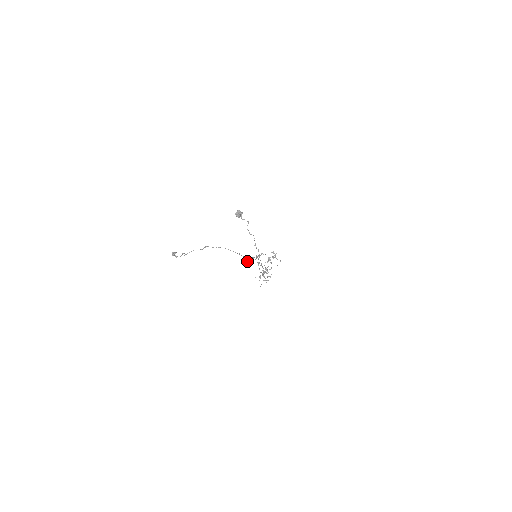
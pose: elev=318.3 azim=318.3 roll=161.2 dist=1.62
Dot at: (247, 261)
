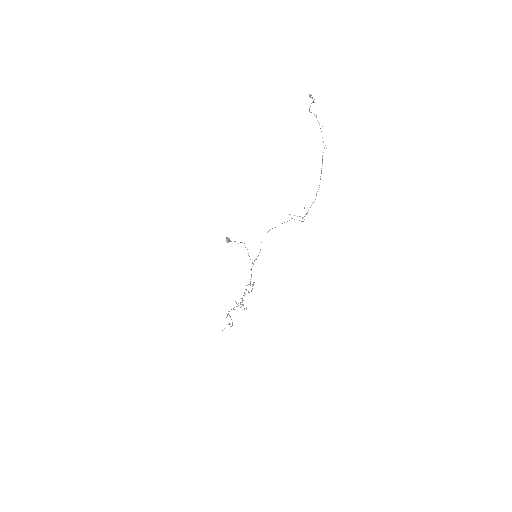
Dot at: occluded
